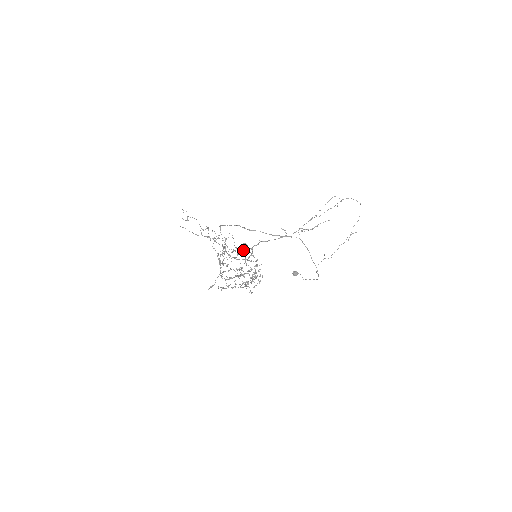
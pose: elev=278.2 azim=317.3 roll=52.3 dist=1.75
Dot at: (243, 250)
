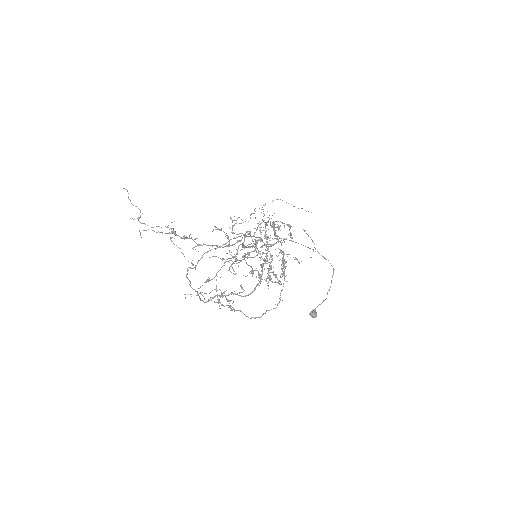
Dot at: (237, 251)
